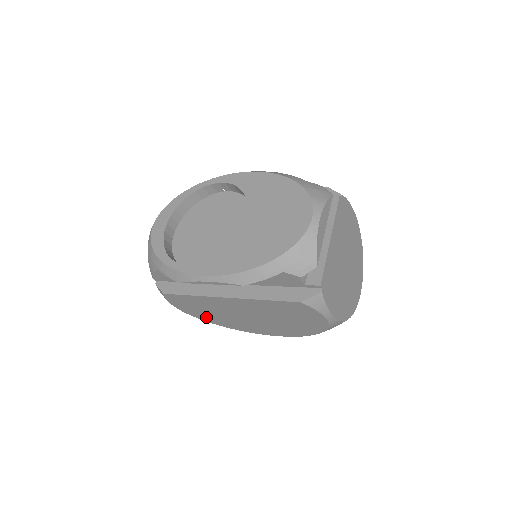
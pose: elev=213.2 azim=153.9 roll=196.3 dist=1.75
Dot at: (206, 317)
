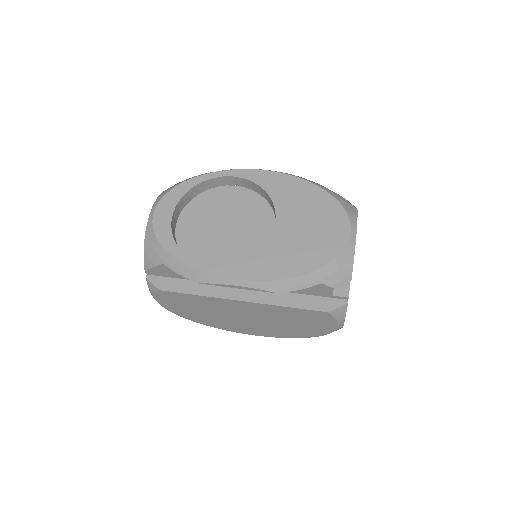
Dot at: (190, 314)
